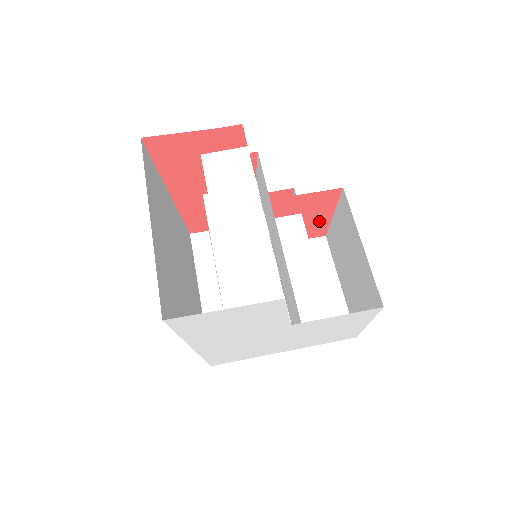
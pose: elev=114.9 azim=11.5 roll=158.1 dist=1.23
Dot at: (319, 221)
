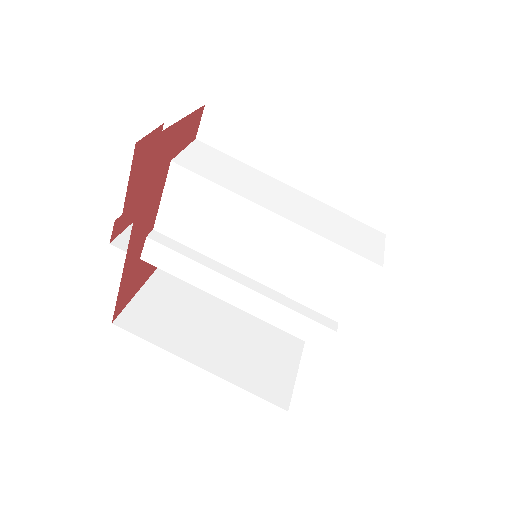
Dot at: occluded
